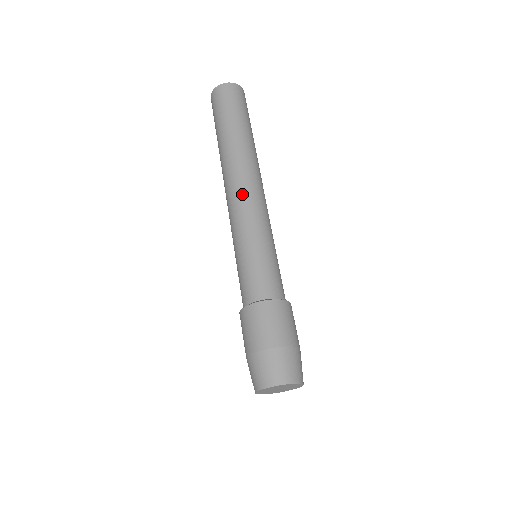
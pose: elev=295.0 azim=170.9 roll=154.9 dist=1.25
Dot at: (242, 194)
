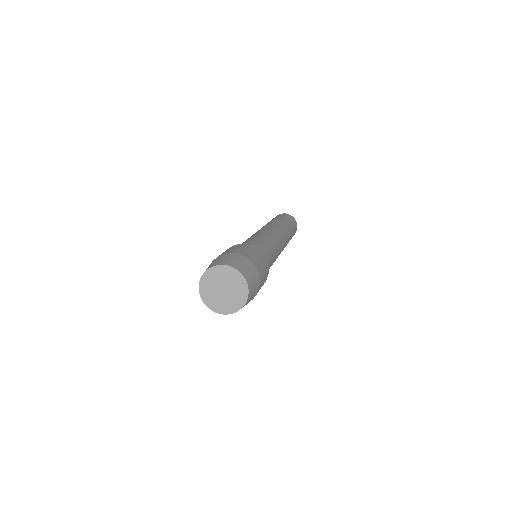
Dot at: (257, 231)
